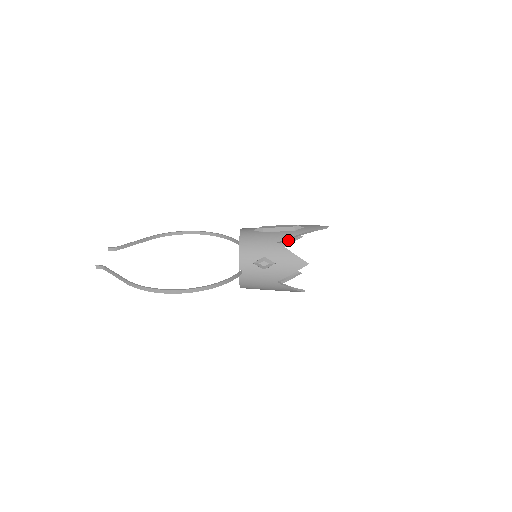
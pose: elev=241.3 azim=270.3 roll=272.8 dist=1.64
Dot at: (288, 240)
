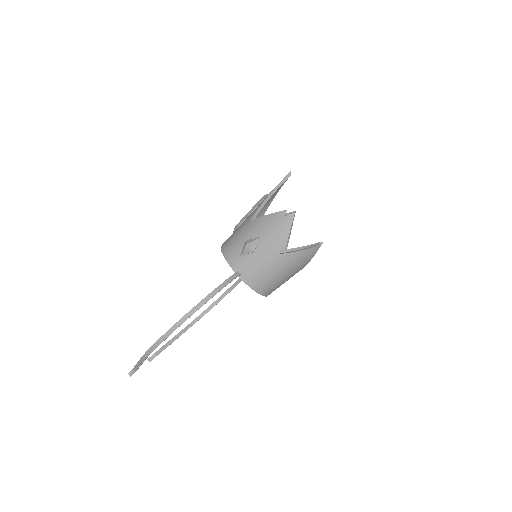
Dot at: (286, 225)
